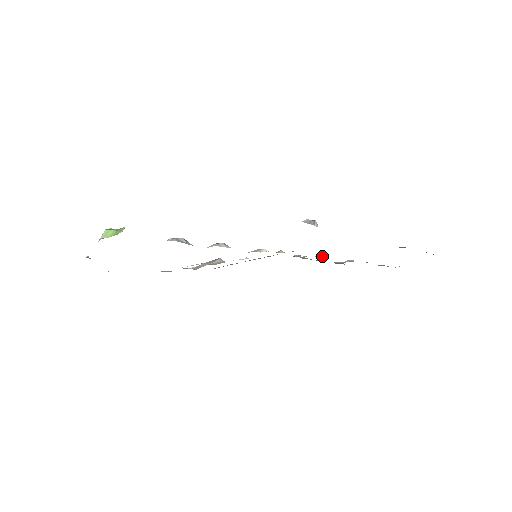
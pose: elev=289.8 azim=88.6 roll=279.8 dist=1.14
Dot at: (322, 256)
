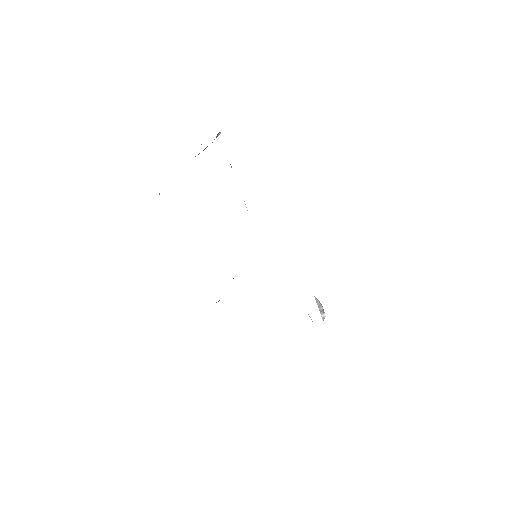
Dot at: occluded
